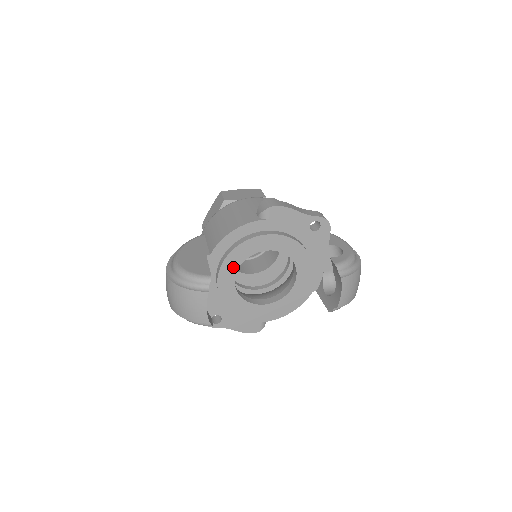
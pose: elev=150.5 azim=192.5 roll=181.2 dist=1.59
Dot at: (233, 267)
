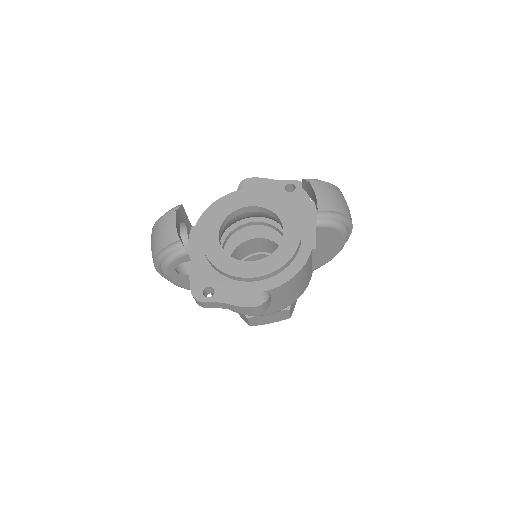
Dot at: (215, 226)
